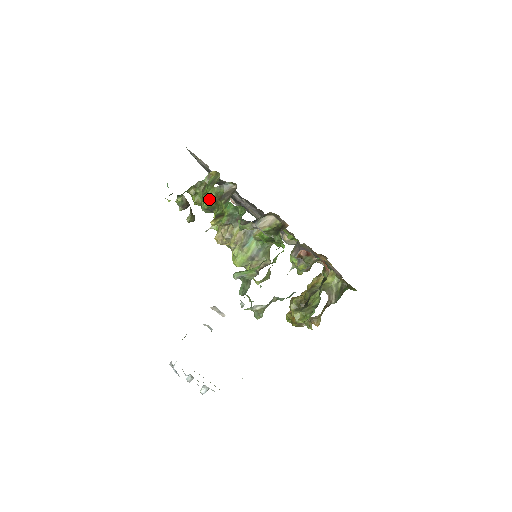
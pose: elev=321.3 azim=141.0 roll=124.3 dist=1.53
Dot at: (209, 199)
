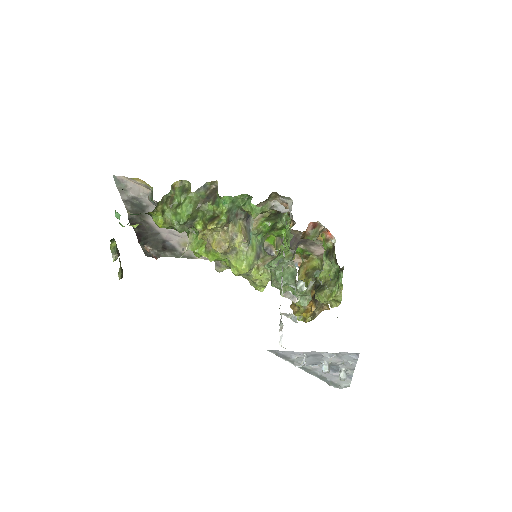
Dot at: (190, 207)
